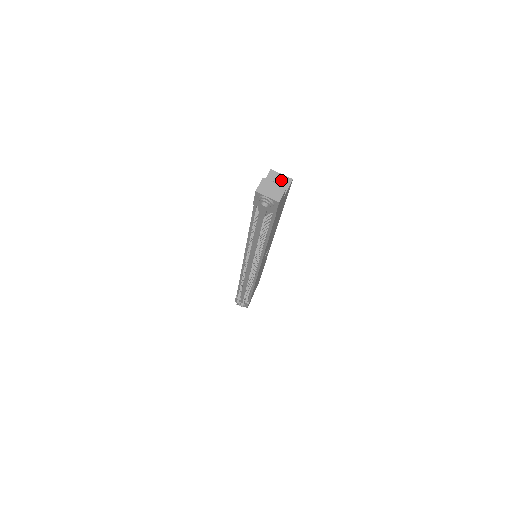
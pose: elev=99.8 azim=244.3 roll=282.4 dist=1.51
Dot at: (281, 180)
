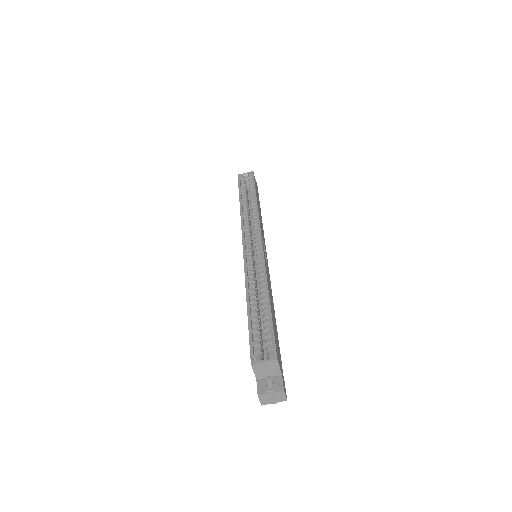
Dot at: (268, 366)
